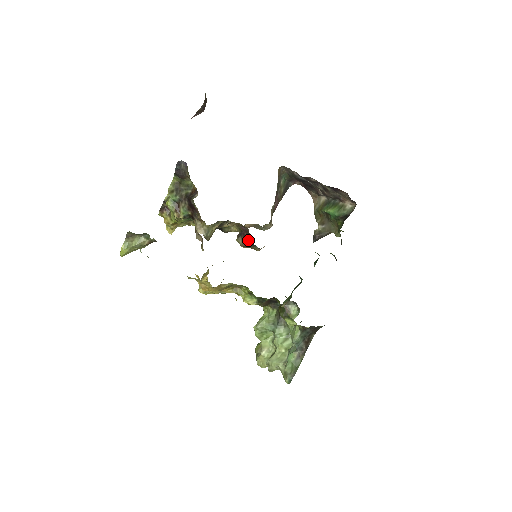
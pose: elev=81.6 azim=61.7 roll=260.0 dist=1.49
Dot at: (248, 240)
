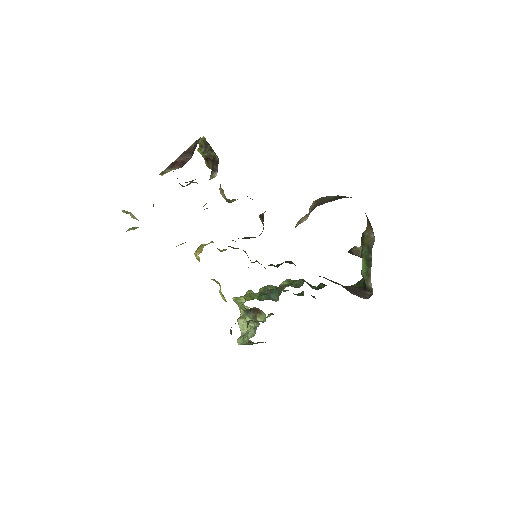
Dot at: occluded
